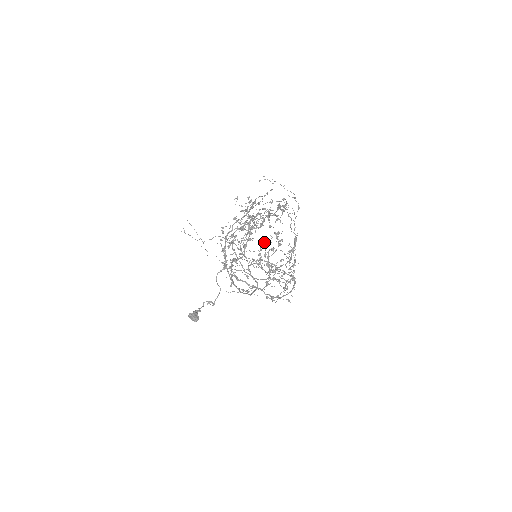
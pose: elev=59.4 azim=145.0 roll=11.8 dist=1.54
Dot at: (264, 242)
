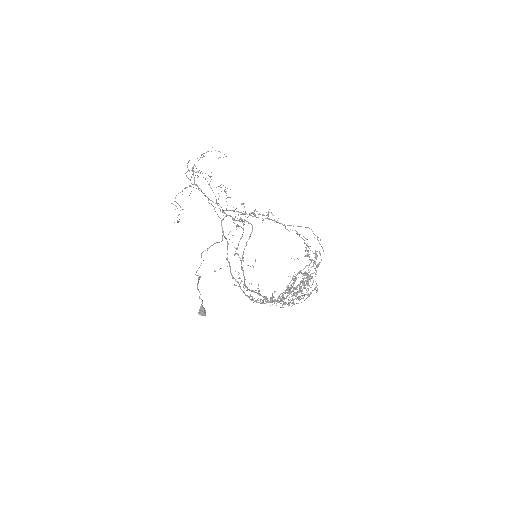
Dot at: (299, 300)
